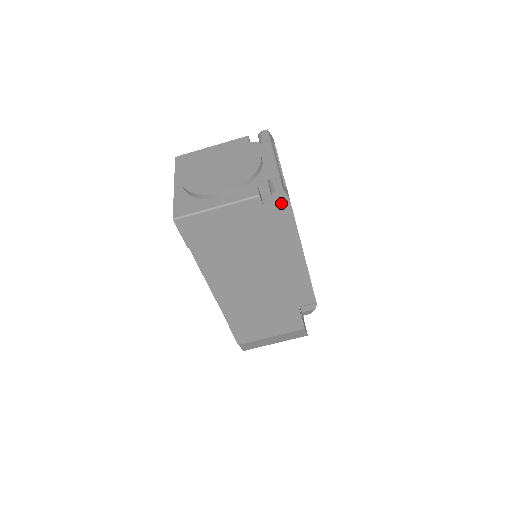
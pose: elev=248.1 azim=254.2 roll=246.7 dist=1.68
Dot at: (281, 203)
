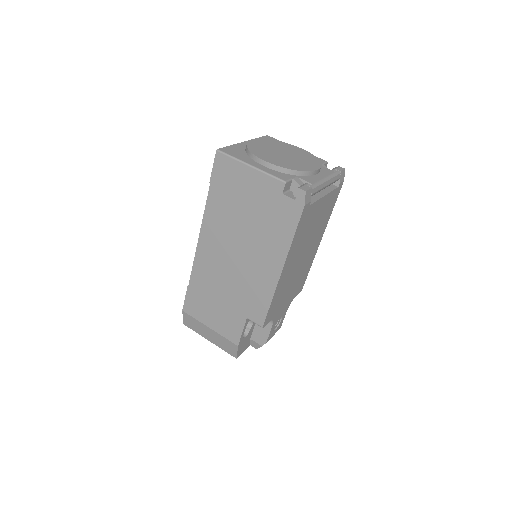
Dot at: (296, 203)
